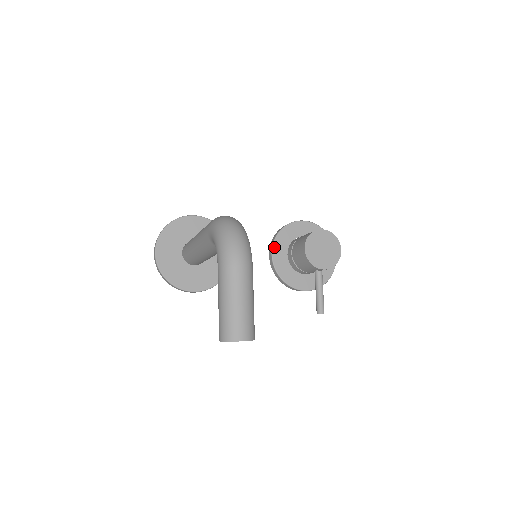
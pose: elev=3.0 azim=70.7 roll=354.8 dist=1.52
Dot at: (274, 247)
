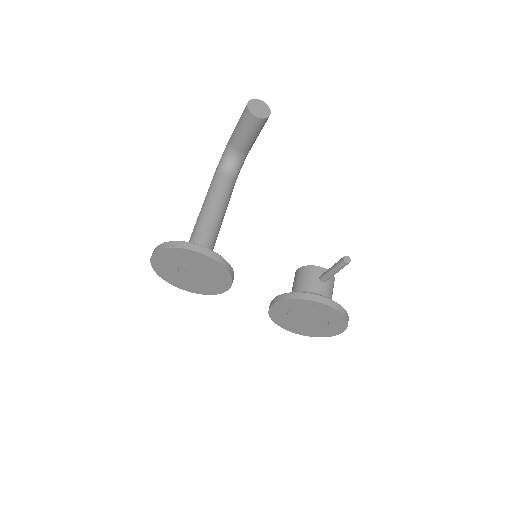
Dot at: occluded
